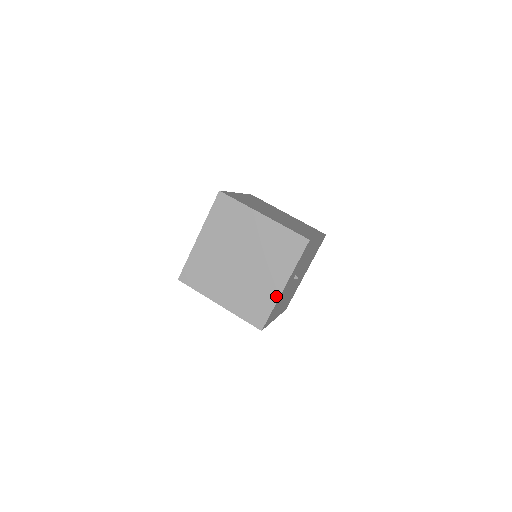
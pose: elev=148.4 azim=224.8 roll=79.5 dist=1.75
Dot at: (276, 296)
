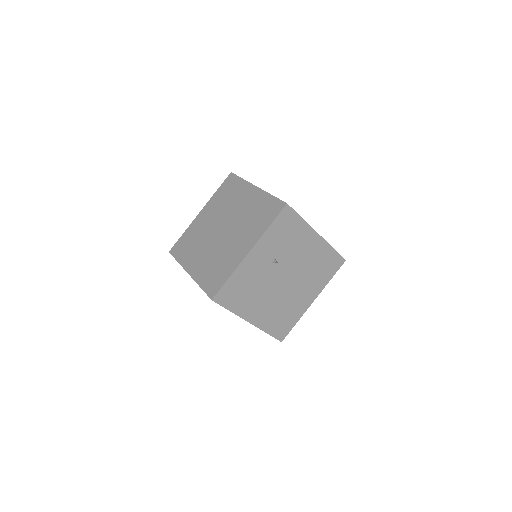
Dot at: (238, 262)
